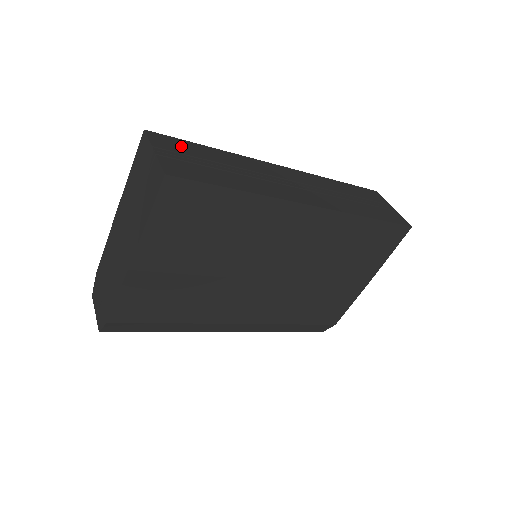
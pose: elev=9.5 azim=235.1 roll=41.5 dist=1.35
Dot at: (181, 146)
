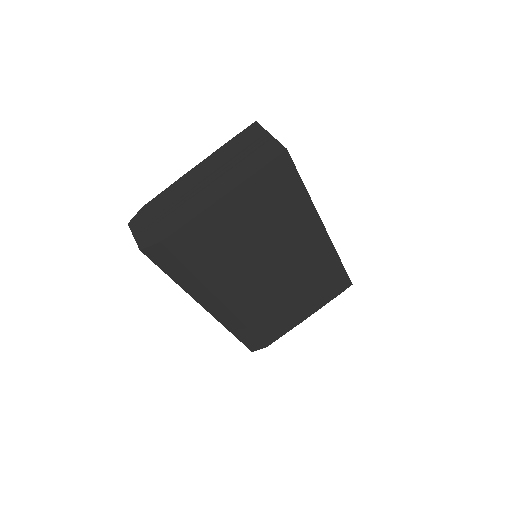
Dot at: occluded
